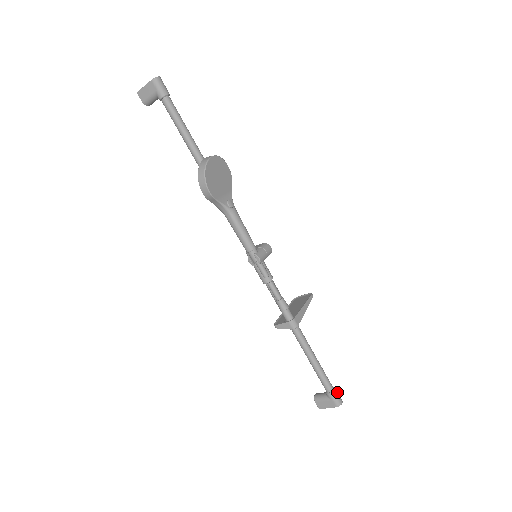
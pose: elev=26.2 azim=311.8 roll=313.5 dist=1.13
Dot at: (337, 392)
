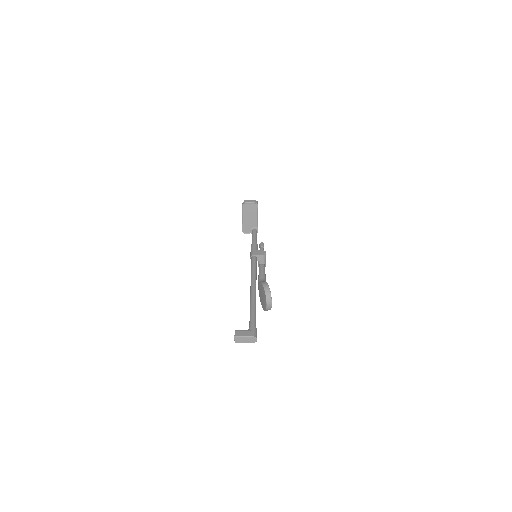
Dot at: occluded
